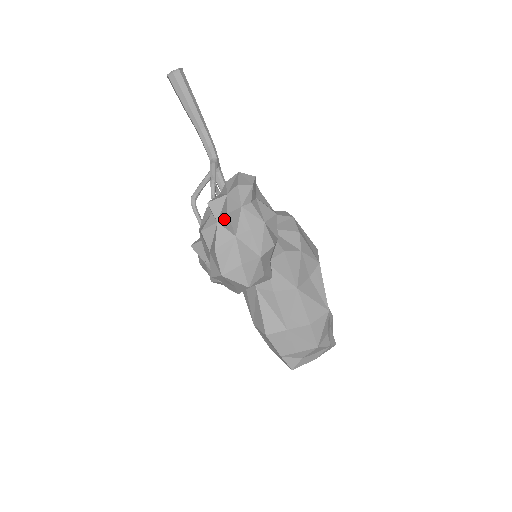
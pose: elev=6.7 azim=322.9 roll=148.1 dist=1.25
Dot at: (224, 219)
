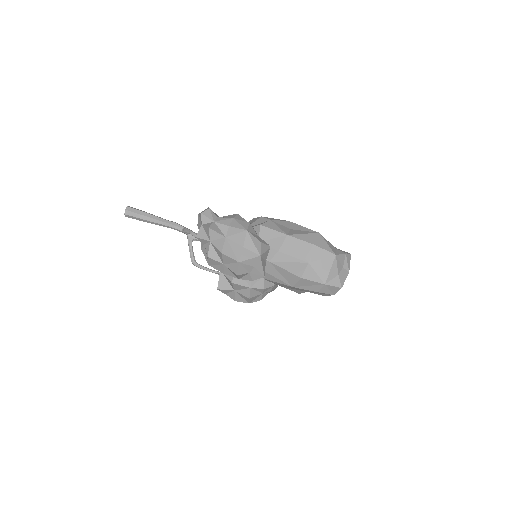
Dot at: (211, 234)
